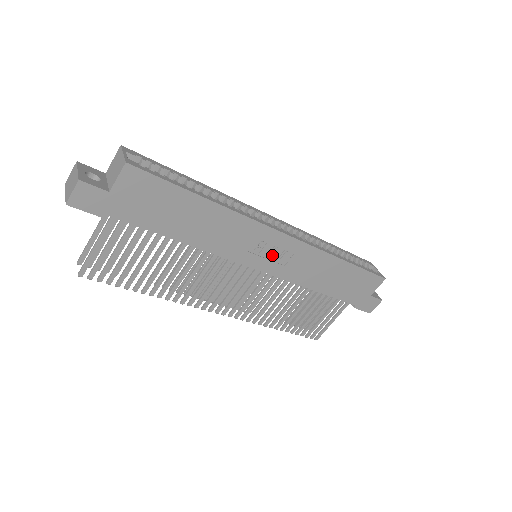
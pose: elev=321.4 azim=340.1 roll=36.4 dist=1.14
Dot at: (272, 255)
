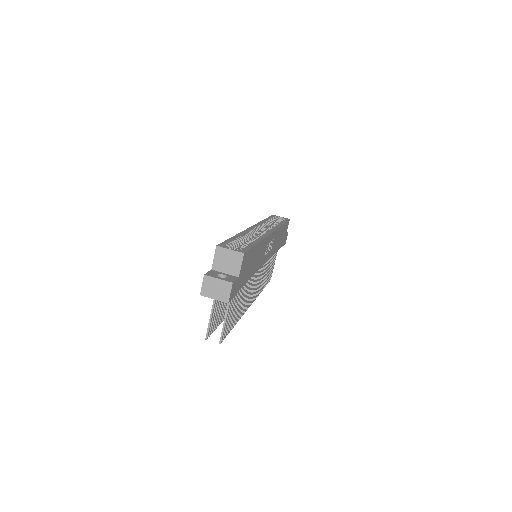
Dot at: occluded
